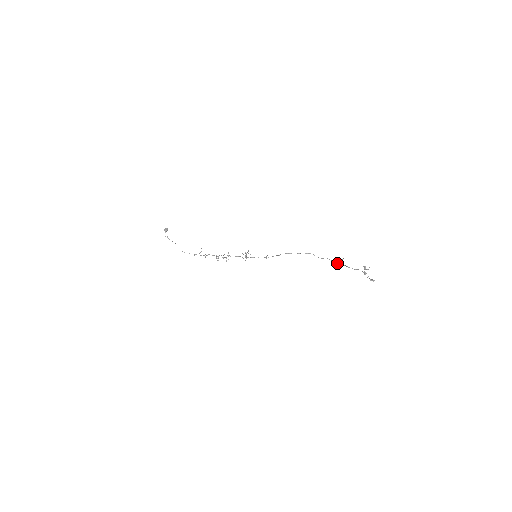
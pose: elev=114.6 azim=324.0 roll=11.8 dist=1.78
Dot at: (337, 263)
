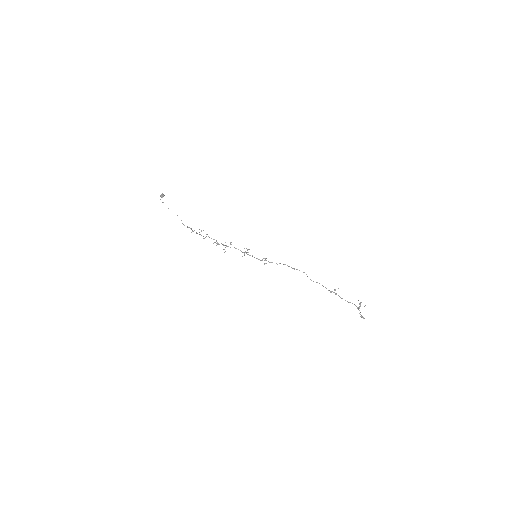
Dot at: (330, 291)
